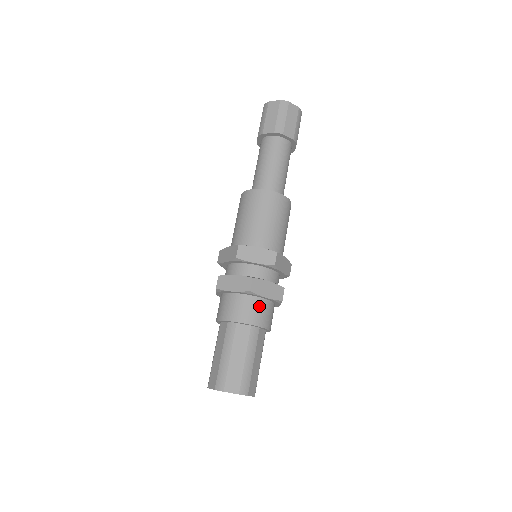
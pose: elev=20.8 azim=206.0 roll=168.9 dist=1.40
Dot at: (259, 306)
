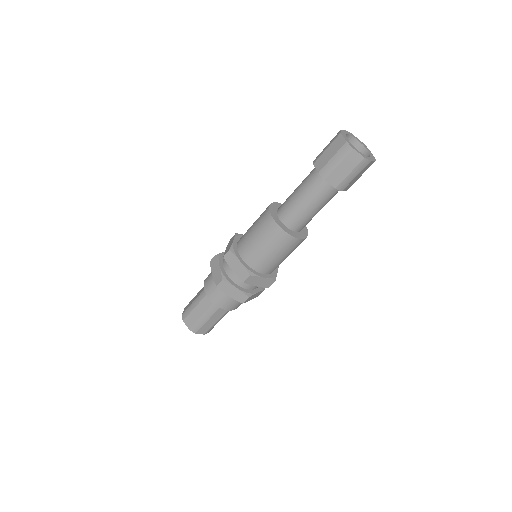
Dot at: occluded
